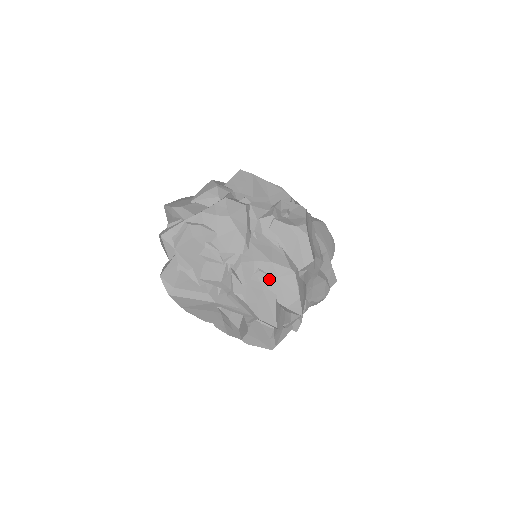
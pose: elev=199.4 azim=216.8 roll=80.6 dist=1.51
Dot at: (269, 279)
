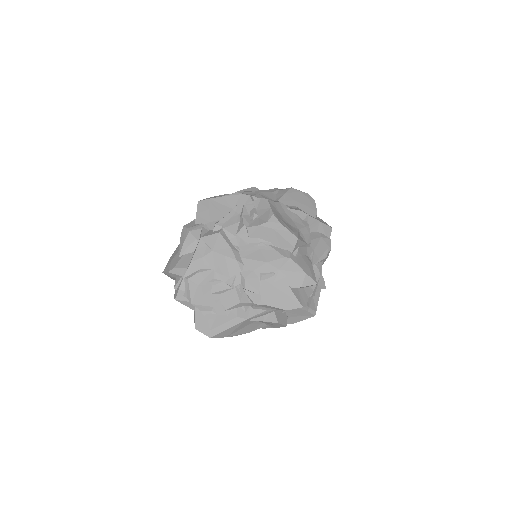
Dot at: (274, 276)
